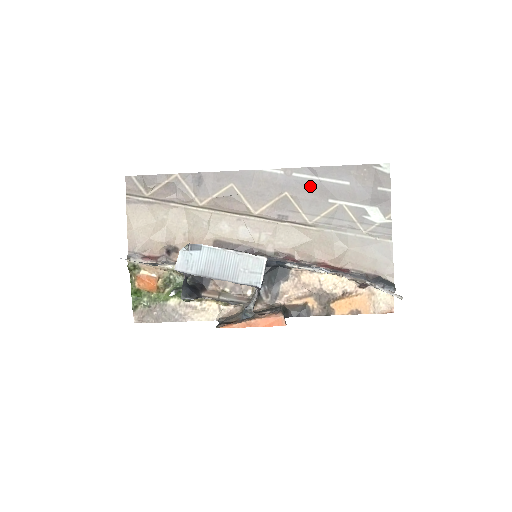
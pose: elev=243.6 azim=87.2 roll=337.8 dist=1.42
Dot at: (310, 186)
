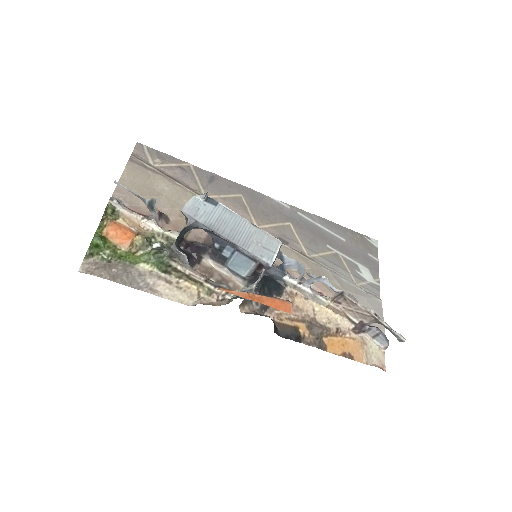
Dot at: (312, 228)
